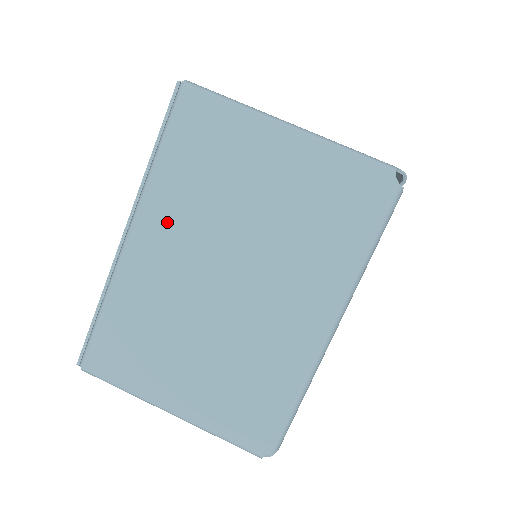
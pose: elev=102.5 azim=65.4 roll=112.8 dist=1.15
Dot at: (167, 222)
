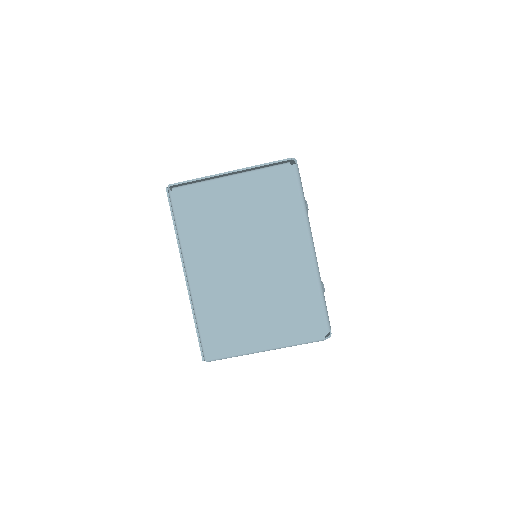
Dot at: occluded
